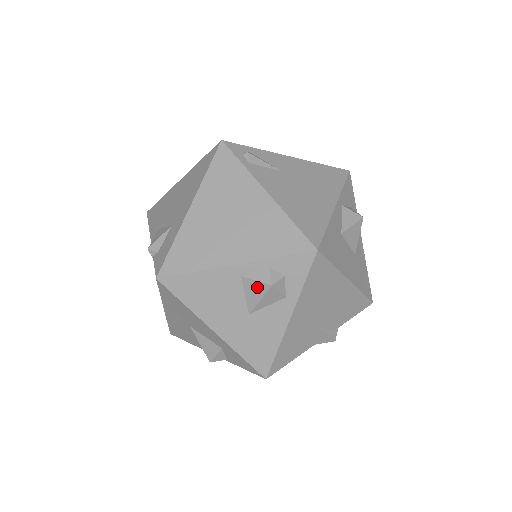
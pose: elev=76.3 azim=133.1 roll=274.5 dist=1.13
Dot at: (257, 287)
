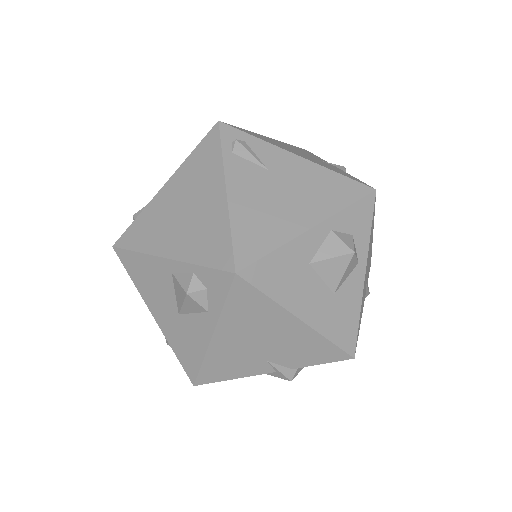
Dot at: (180, 289)
